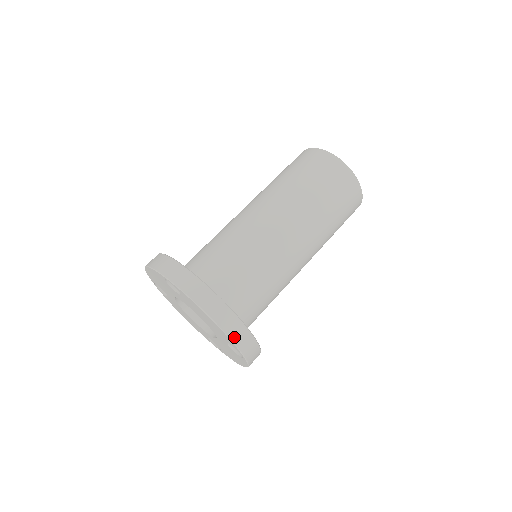
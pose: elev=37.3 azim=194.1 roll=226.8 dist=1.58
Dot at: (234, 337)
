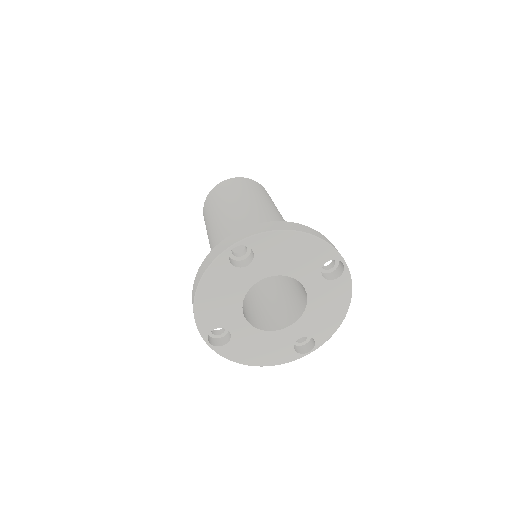
Dot at: (324, 239)
